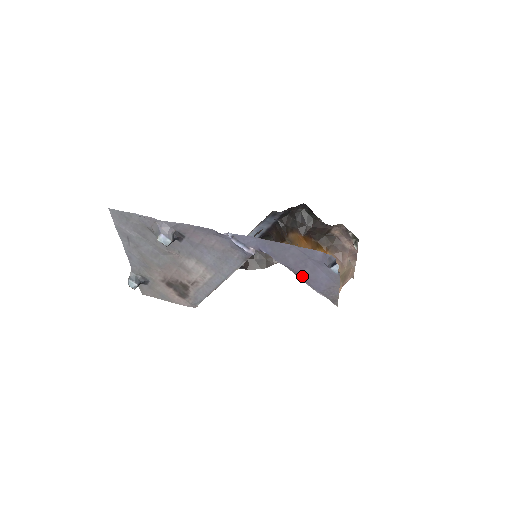
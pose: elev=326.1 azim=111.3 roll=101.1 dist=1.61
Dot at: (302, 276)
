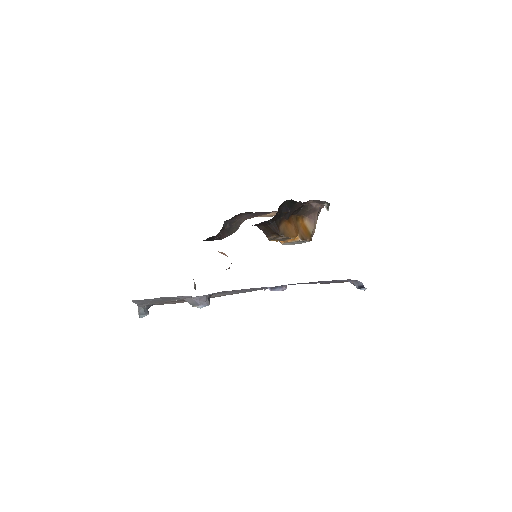
Dot at: (321, 283)
